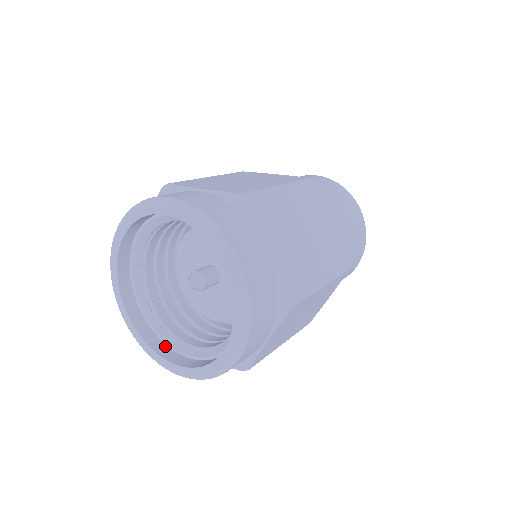
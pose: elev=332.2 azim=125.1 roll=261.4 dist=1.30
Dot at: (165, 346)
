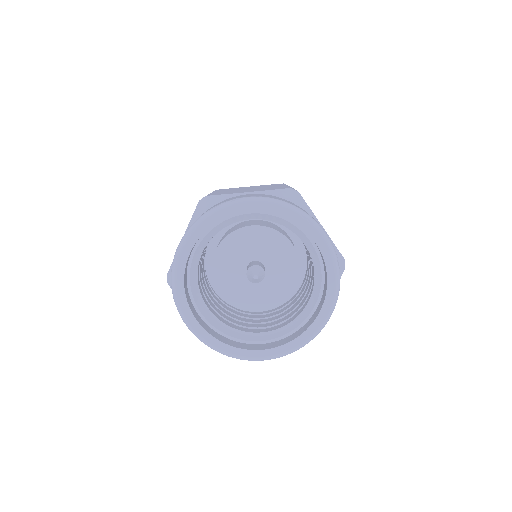
Dot at: (239, 343)
